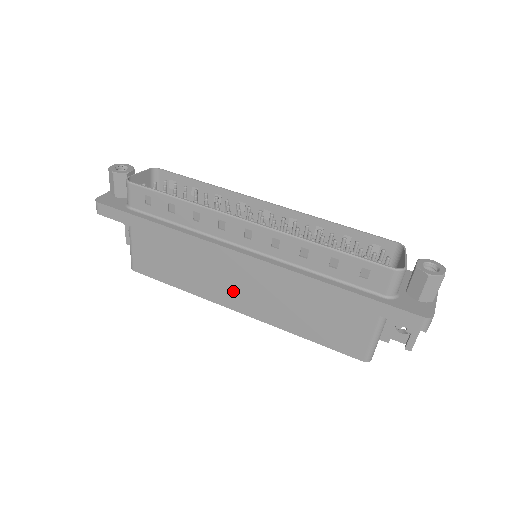
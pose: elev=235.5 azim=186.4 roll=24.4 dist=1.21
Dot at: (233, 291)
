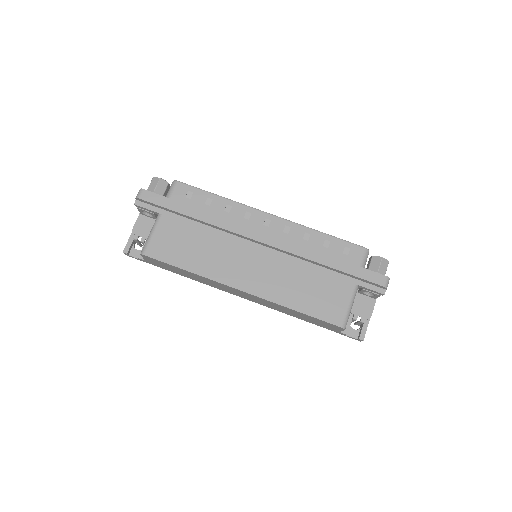
Dot at: (241, 270)
